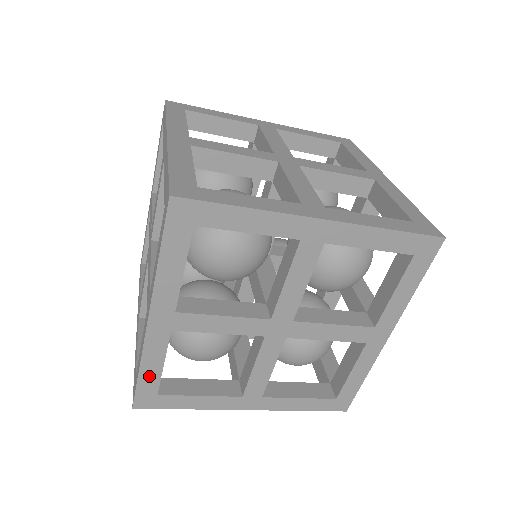
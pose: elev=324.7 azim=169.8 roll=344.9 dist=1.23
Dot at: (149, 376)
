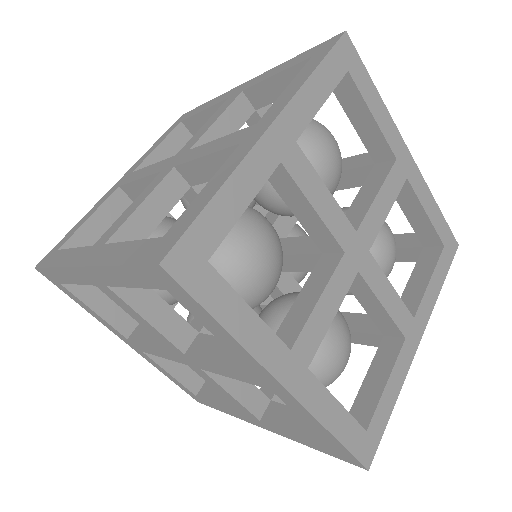
Dot at: (175, 381)
